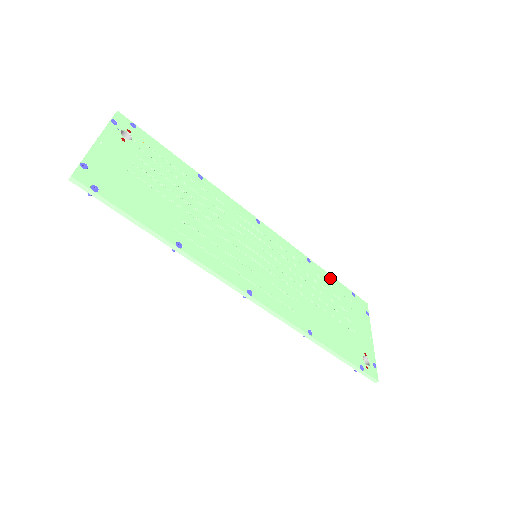
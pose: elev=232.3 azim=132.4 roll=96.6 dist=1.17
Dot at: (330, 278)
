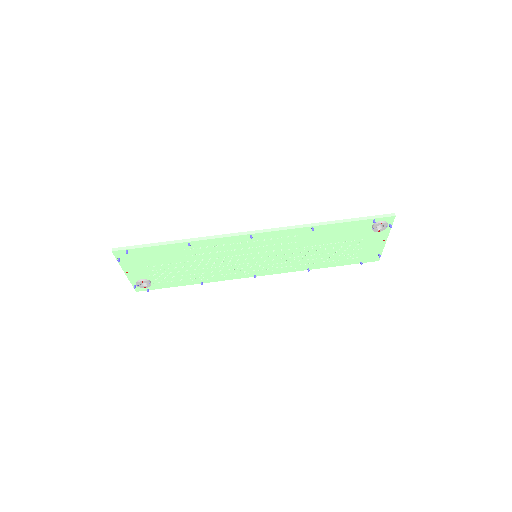
Dot at: occluded
